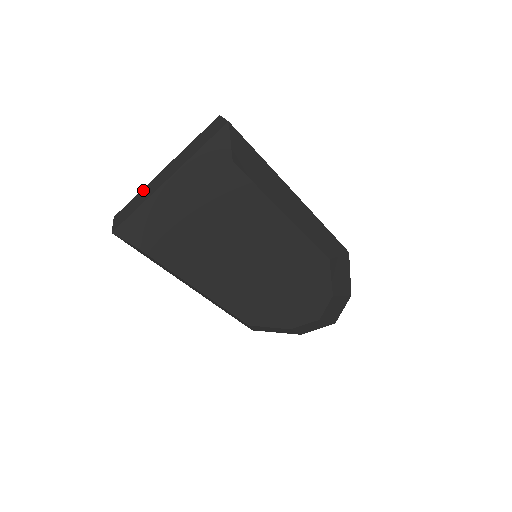
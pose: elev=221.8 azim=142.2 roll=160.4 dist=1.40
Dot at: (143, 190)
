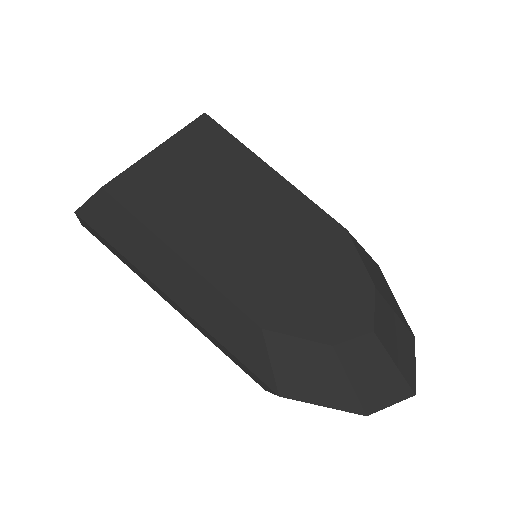
Dot at: occluded
